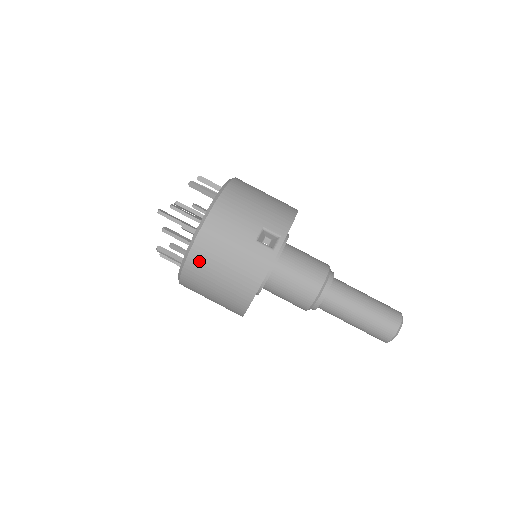
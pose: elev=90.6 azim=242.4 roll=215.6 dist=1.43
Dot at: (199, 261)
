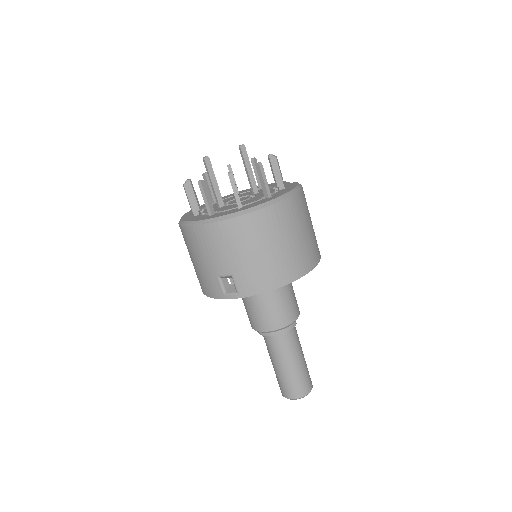
Dot at: (183, 236)
